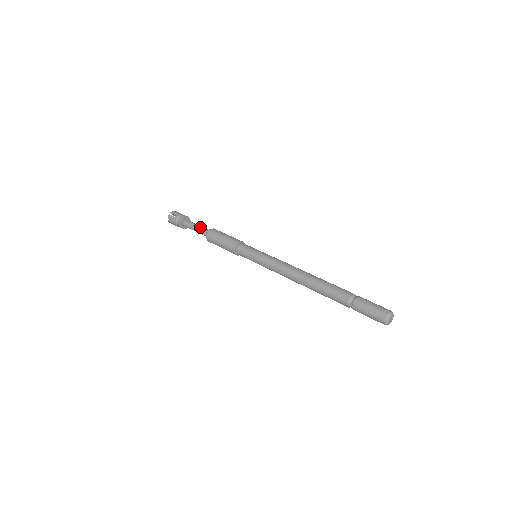
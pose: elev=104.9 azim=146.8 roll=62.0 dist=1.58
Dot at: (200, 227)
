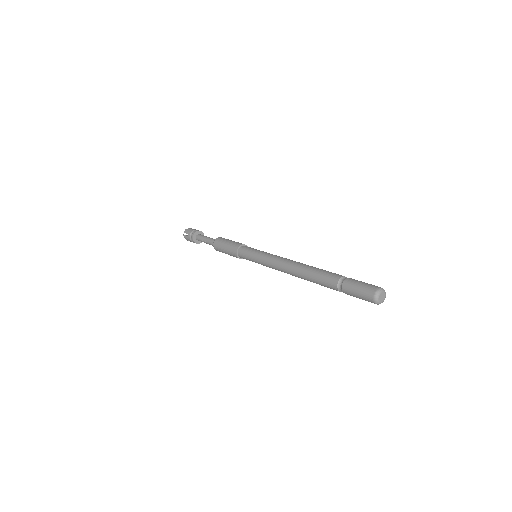
Dot at: occluded
